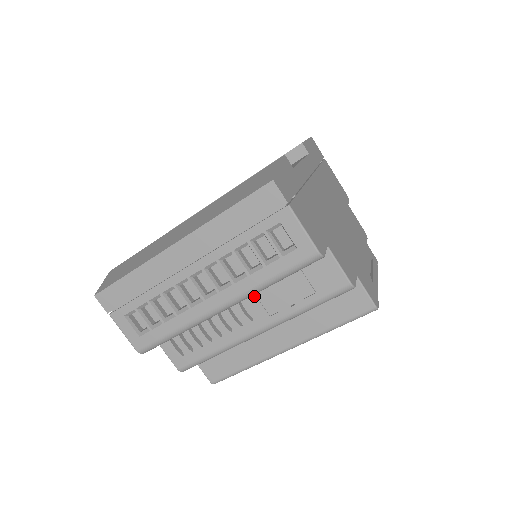
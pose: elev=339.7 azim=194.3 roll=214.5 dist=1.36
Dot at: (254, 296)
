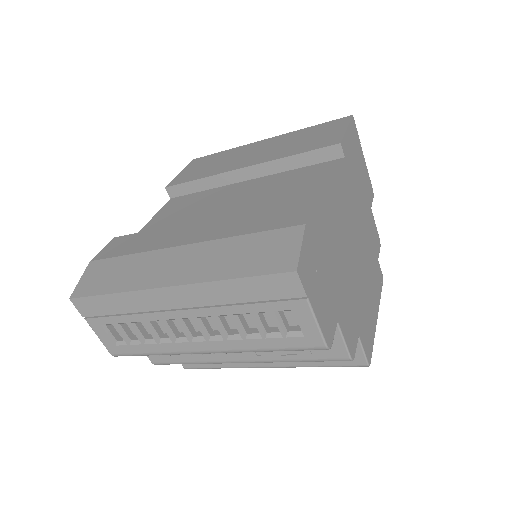
Dot at: occluded
